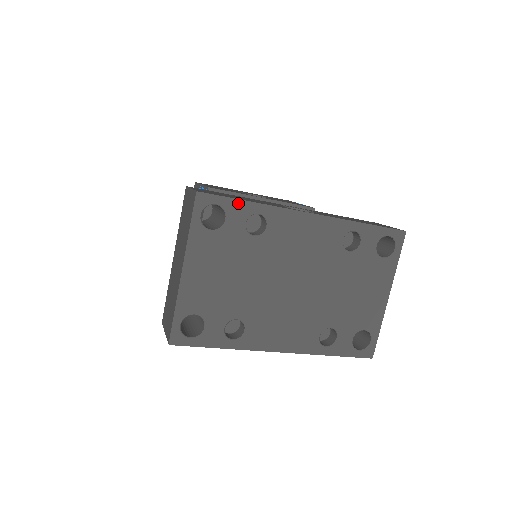
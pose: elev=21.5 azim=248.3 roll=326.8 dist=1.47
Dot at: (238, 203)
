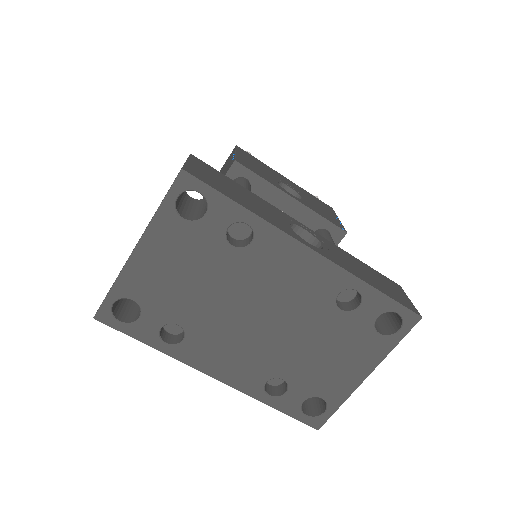
Dot at: (227, 202)
